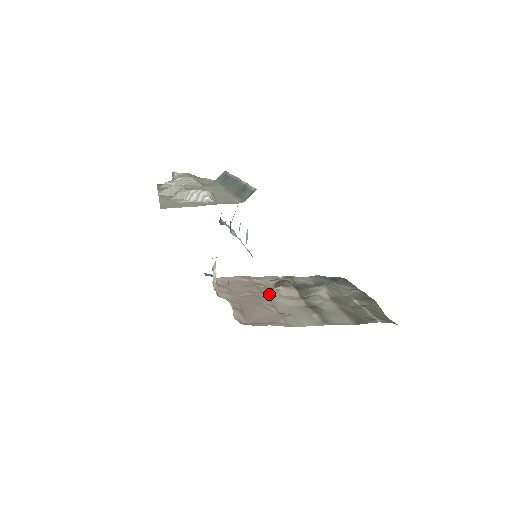
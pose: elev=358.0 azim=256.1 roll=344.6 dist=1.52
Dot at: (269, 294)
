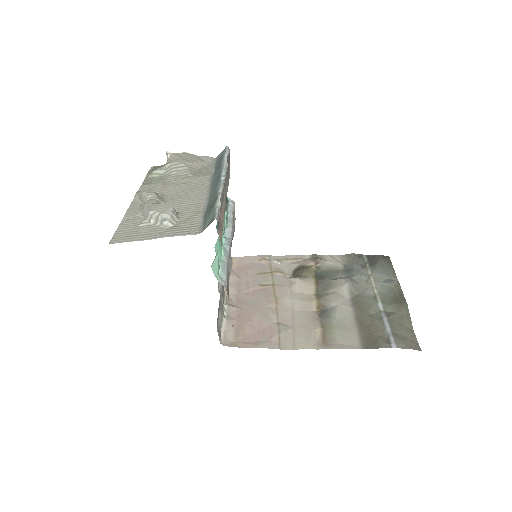
Dot at: (280, 289)
